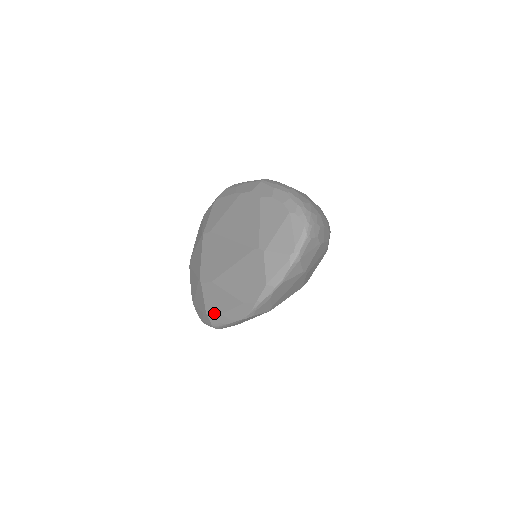
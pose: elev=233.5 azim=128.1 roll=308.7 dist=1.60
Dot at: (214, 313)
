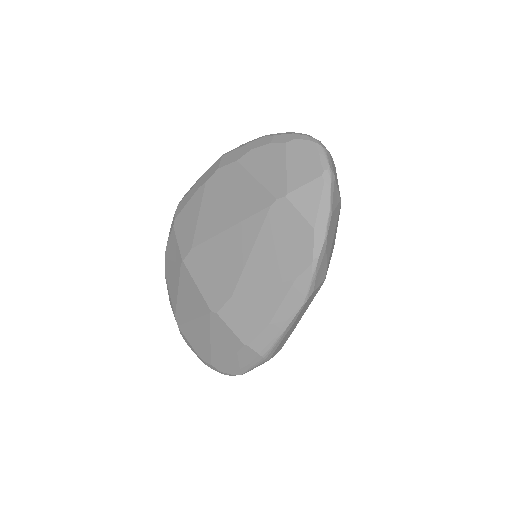
Dot at: (257, 333)
